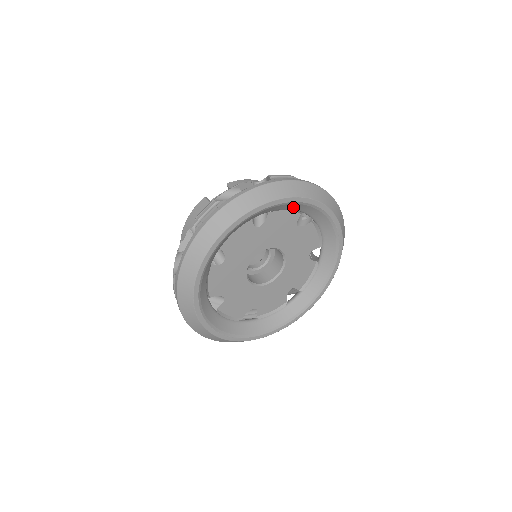
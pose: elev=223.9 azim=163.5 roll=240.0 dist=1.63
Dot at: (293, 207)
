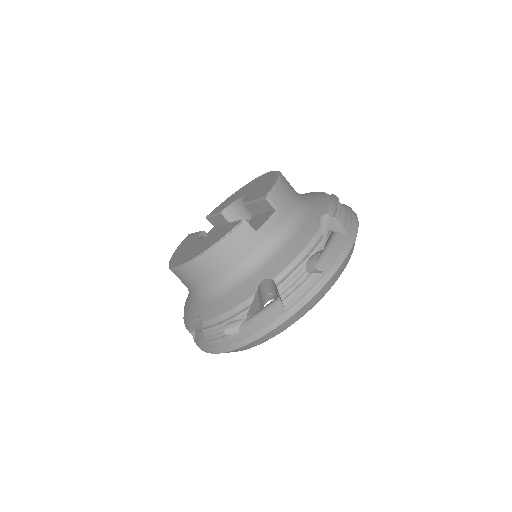
Dot at: occluded
